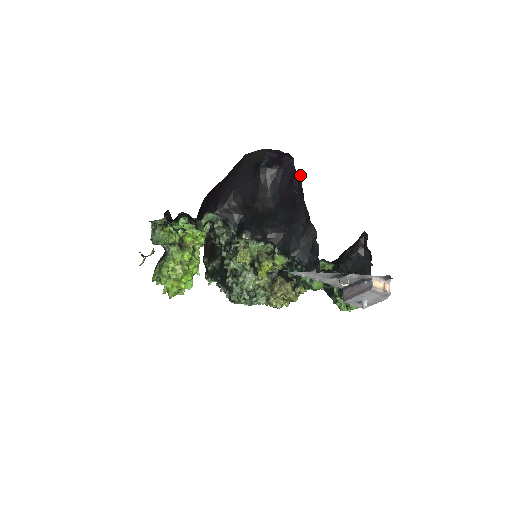
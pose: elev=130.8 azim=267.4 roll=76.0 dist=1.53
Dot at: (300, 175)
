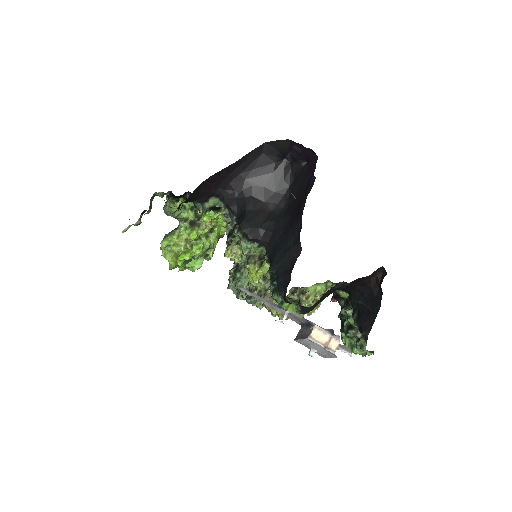
Dot at: (315, 178)
